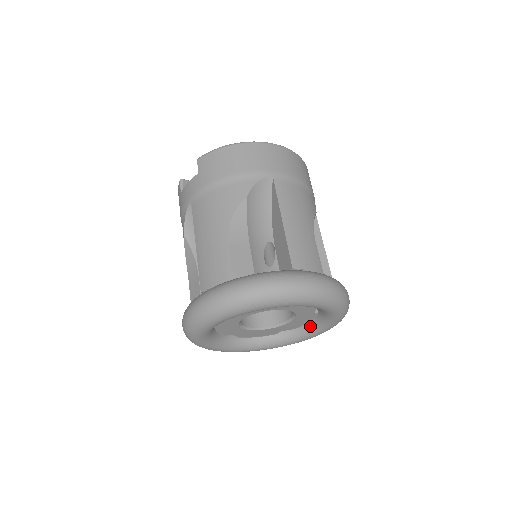
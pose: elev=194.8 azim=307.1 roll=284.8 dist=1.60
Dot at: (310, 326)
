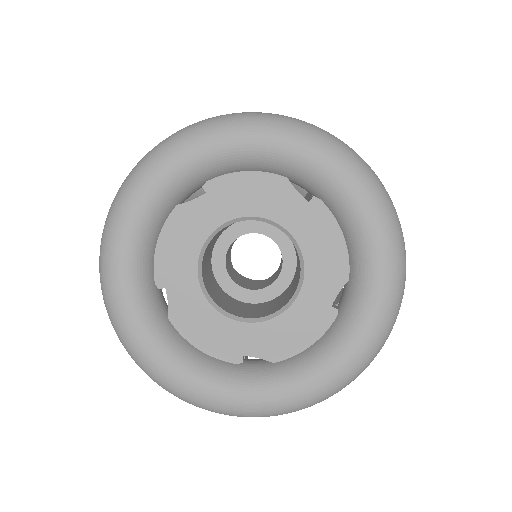
Dot at: (349, 241)
